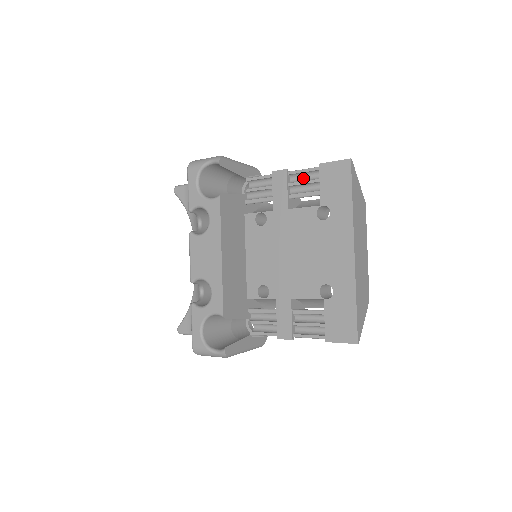
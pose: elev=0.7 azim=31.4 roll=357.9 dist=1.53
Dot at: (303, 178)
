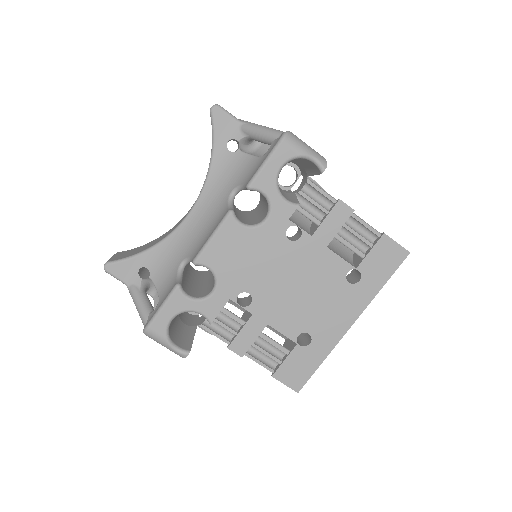
Dot at: (358, 228)
